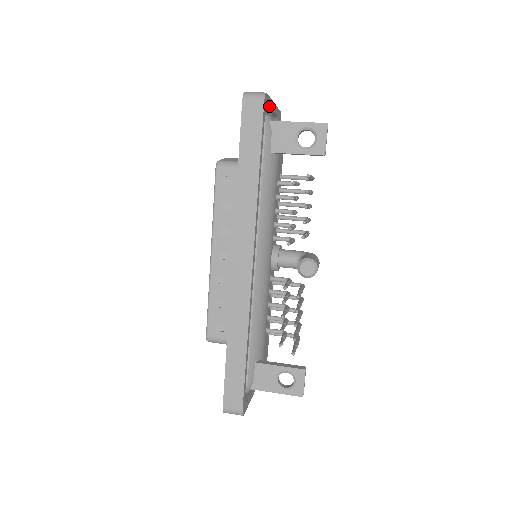
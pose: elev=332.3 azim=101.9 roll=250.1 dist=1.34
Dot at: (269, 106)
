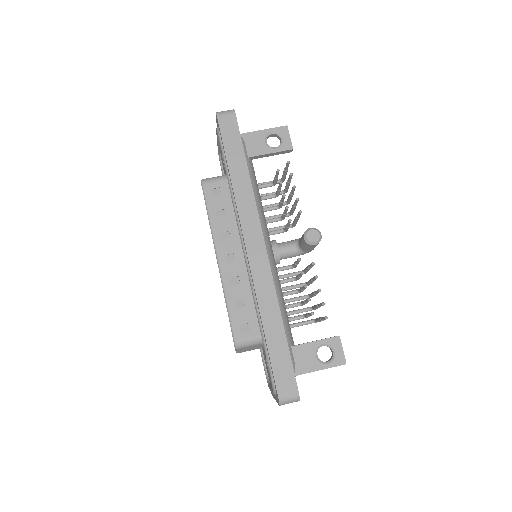
Dot at: occluded
